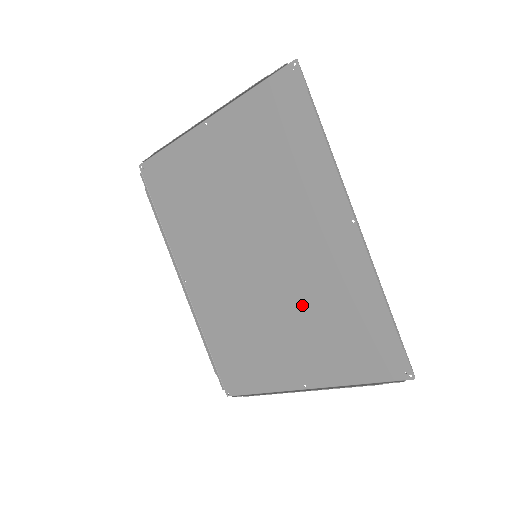
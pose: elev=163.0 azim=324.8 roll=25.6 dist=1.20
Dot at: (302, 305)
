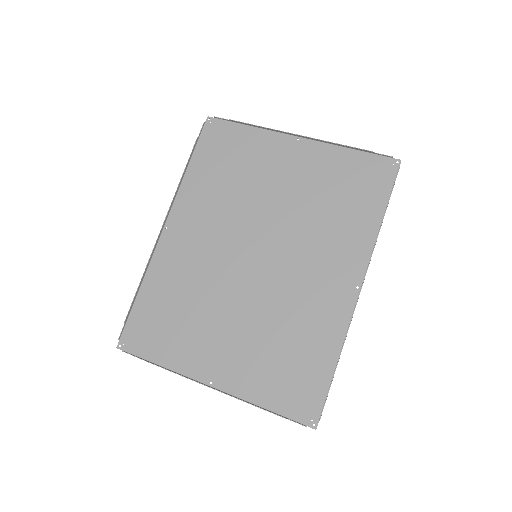
Dot at: (265, 318)
